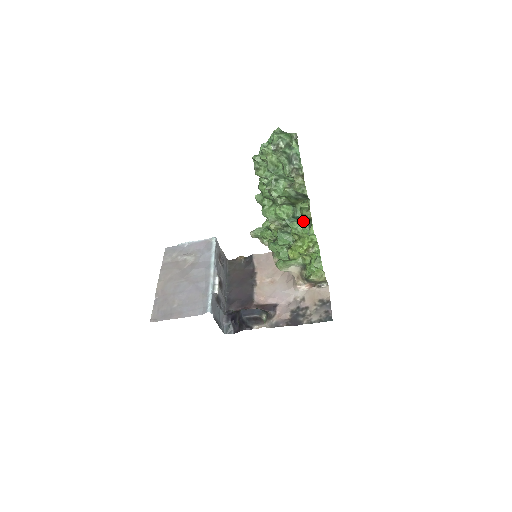
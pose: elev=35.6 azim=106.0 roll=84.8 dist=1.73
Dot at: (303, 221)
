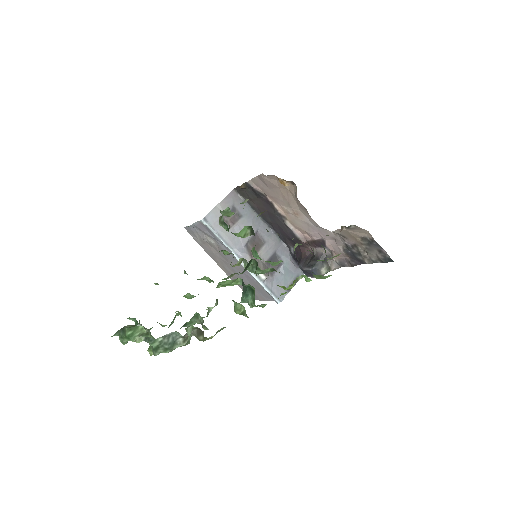
Dot at: occluded
